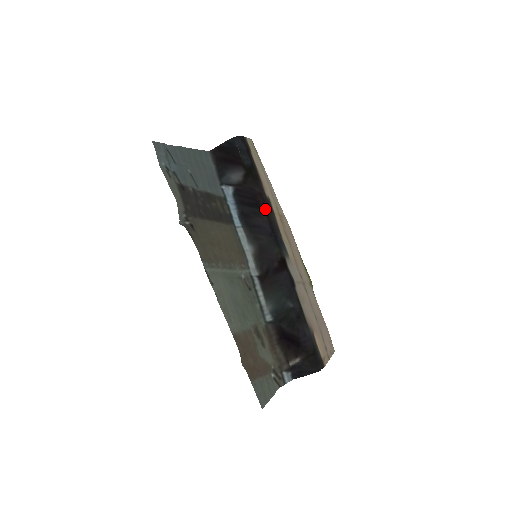
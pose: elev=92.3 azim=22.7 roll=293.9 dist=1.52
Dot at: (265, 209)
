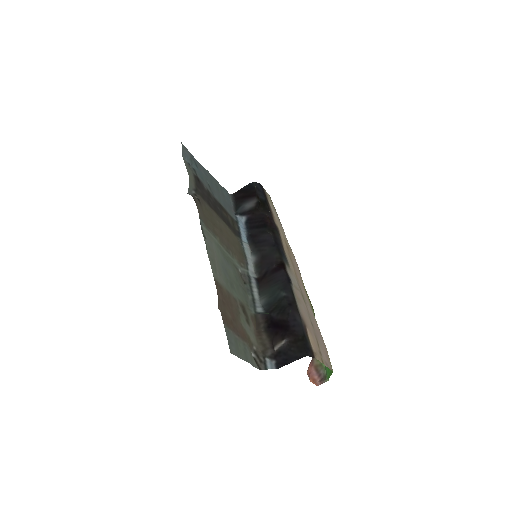
Dot at: (272, 229)
